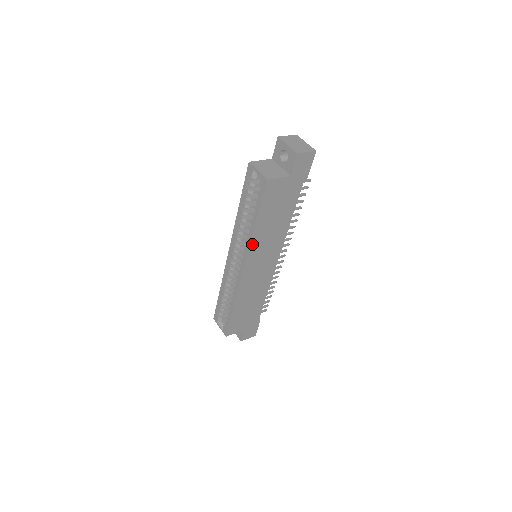
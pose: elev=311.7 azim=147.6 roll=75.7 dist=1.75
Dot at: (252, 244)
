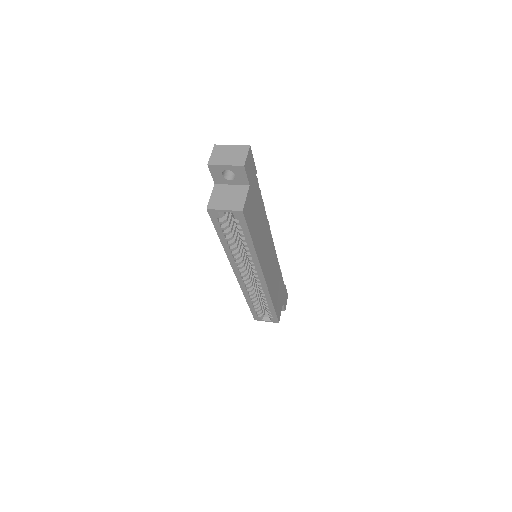
Dot at: (259, 258)
